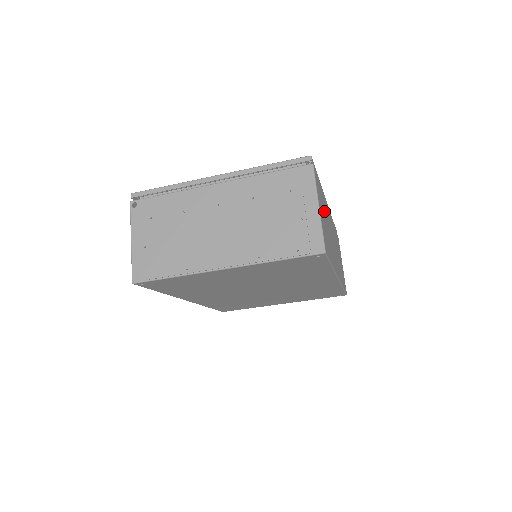
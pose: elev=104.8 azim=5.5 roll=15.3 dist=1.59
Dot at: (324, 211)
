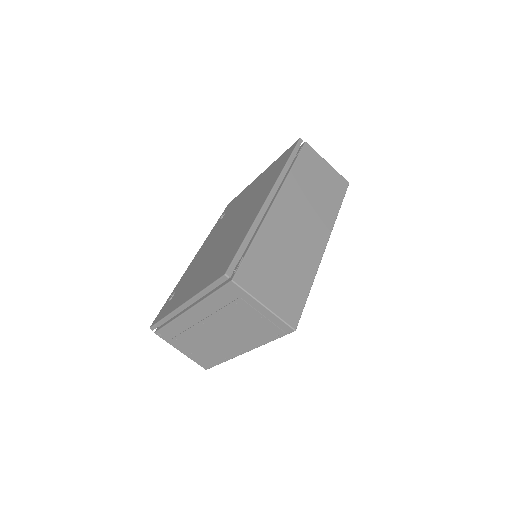
Dot at: (271, 260)
